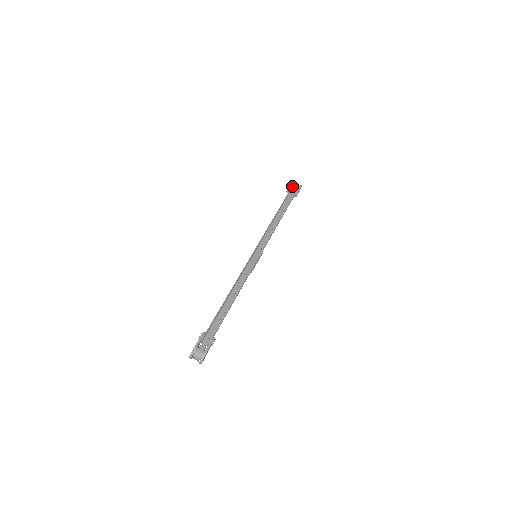
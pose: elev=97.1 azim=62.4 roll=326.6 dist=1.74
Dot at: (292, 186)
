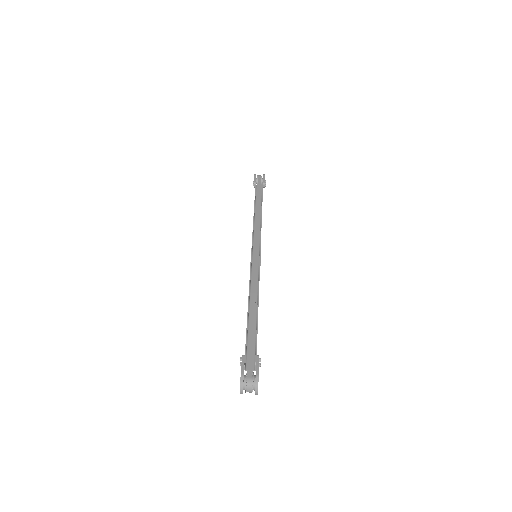
Dot at: occluded
